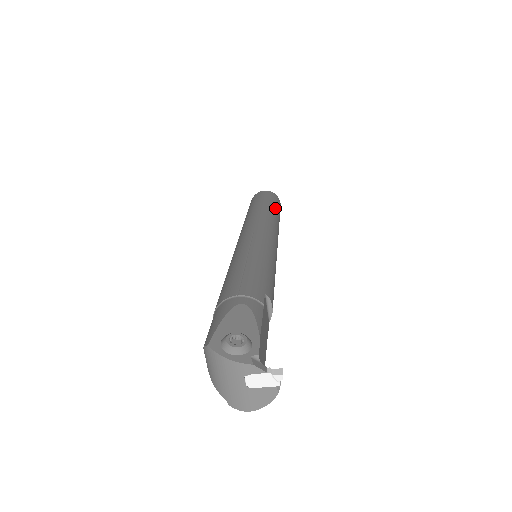
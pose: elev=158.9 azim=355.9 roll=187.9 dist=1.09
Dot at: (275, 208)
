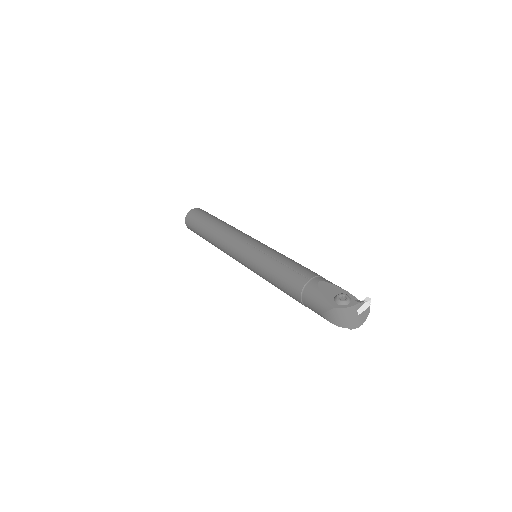
Dot at: (219, 219)
